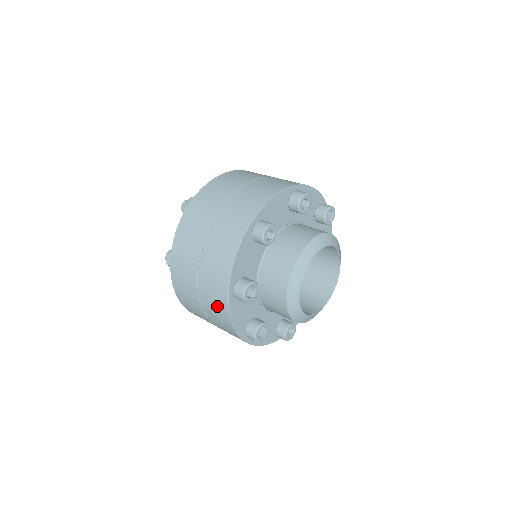
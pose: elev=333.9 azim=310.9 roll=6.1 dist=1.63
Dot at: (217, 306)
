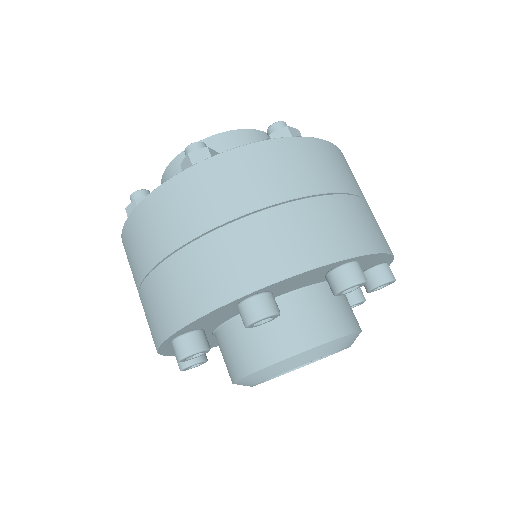
Dot at: (150, 326)
